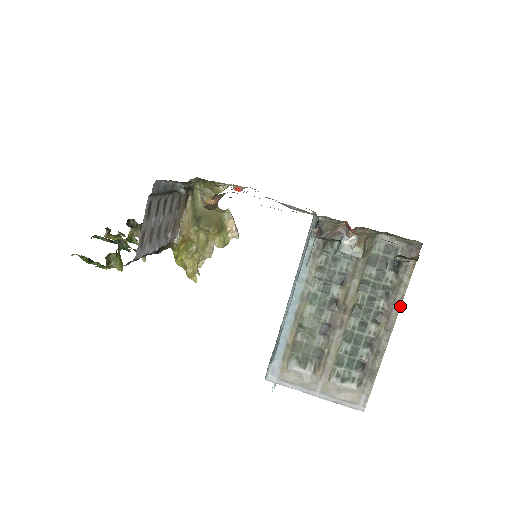
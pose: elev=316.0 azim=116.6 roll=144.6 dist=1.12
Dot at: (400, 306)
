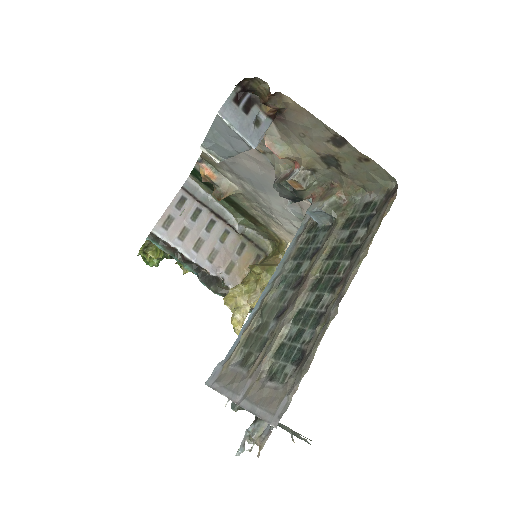
Dot at: (361, 260)
